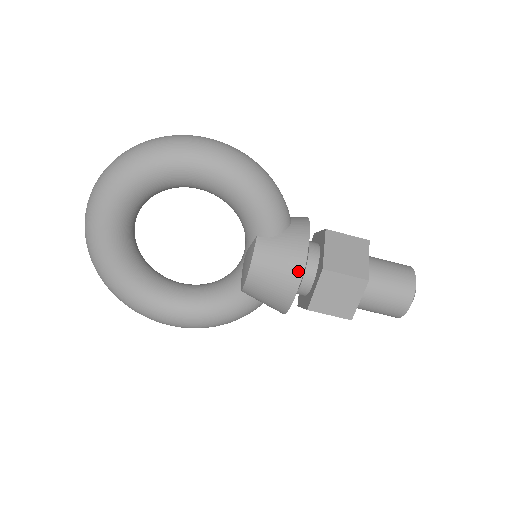
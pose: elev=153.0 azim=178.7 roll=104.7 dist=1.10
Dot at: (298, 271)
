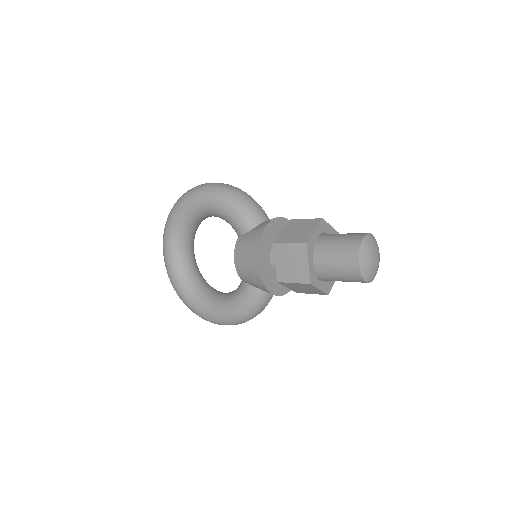
Dot at: (256, 248)
